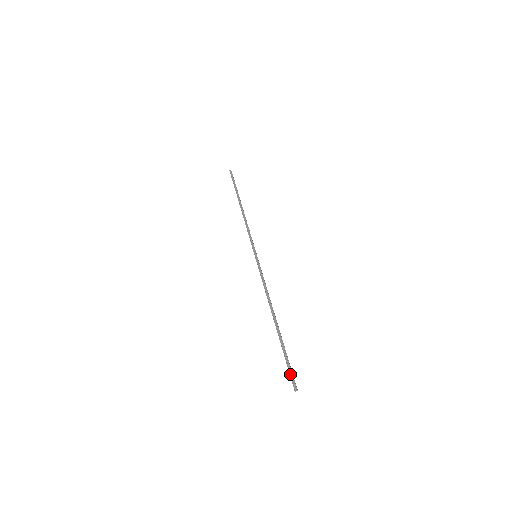
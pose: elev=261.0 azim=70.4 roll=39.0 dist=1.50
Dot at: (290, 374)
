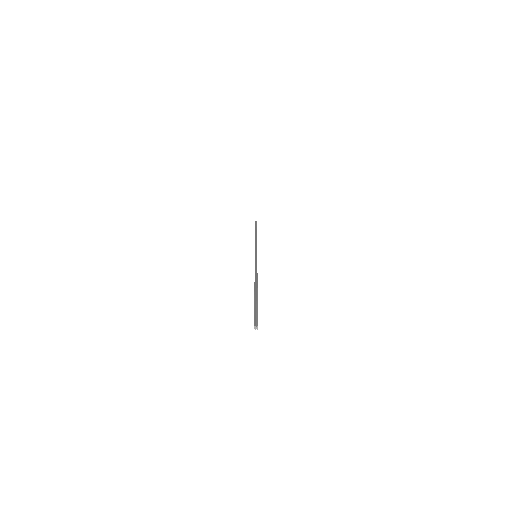
Dot at: (255, 315)
